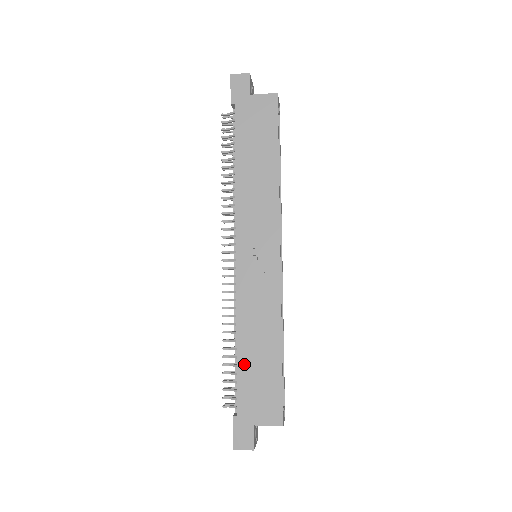
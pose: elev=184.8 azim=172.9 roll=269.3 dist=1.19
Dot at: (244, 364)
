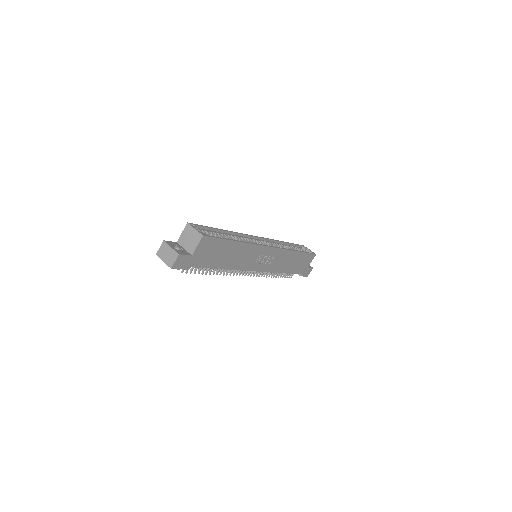
Dot at: (291, 270)
